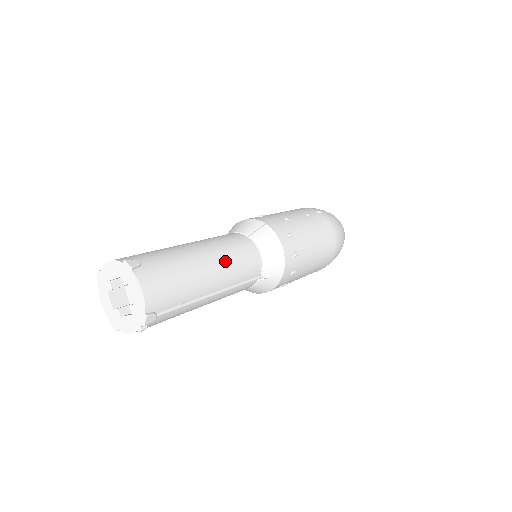
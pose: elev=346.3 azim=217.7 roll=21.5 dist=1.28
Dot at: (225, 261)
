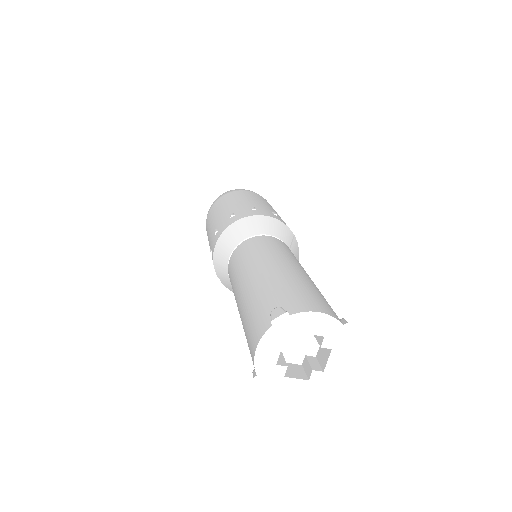
Dot at: occluded
